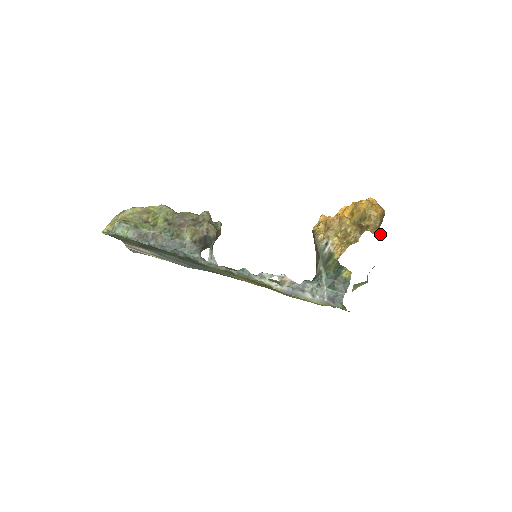
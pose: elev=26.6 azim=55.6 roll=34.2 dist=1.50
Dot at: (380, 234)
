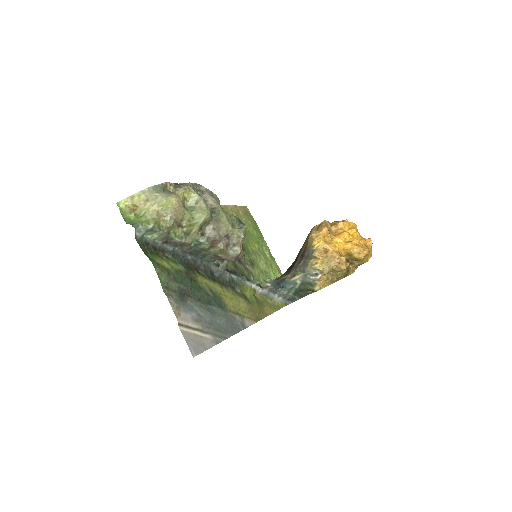
Dot at: occluded
